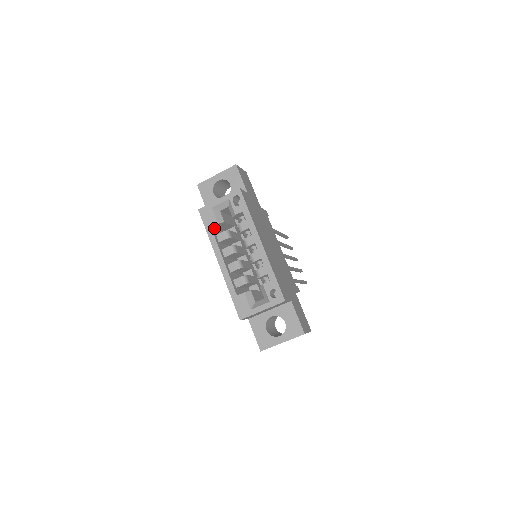
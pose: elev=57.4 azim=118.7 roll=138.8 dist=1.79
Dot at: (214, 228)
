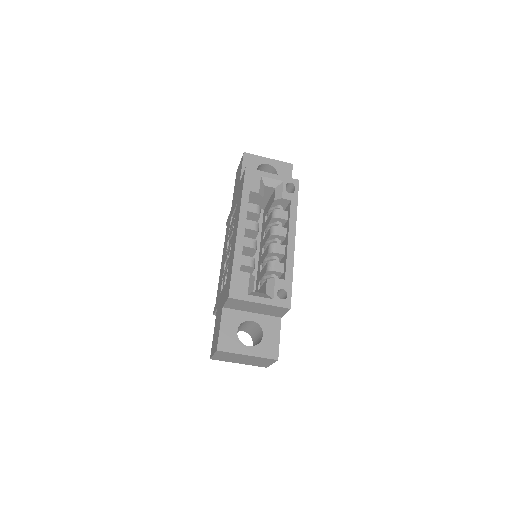
Dot at: occluded
